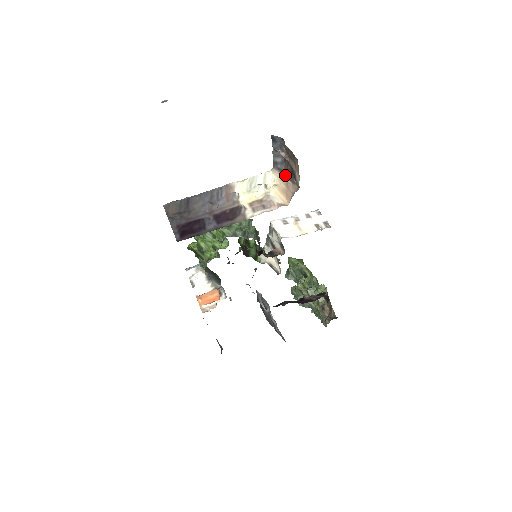
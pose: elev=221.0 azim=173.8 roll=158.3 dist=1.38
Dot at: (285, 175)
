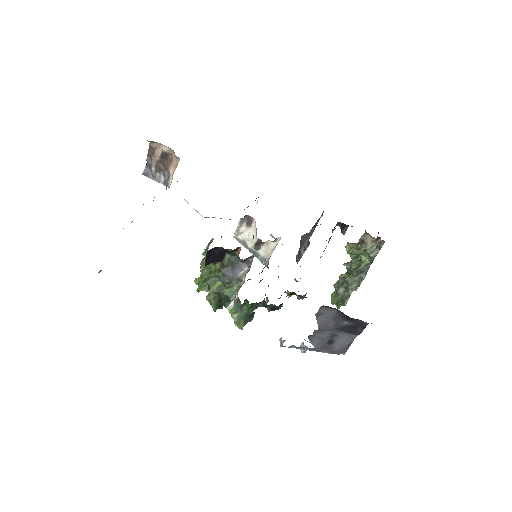
Dot at: (169, 169)
